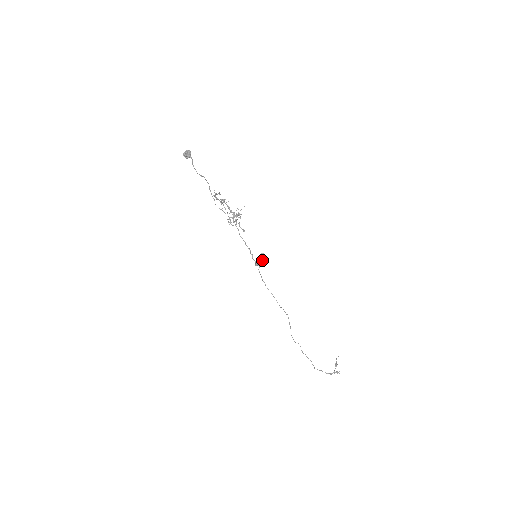
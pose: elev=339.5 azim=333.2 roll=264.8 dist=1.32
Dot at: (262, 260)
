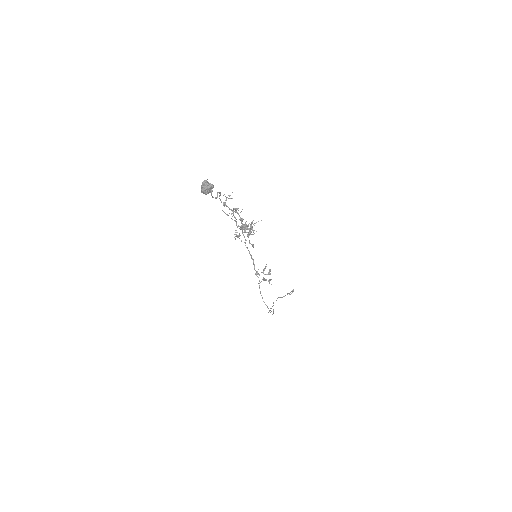
Dot at: occluded
